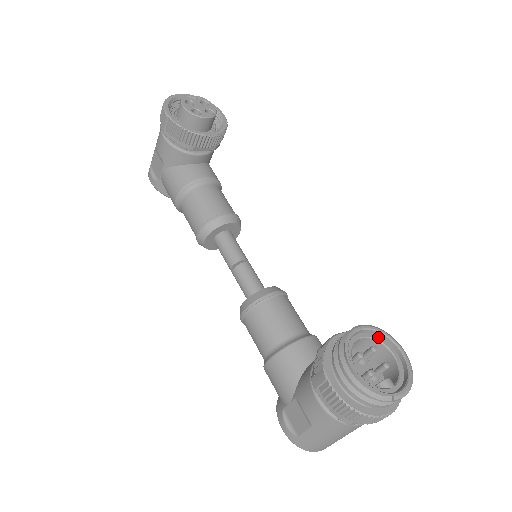
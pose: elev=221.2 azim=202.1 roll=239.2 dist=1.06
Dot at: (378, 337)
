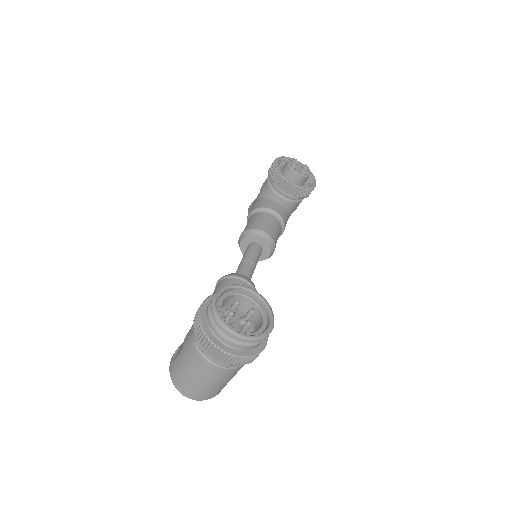
Dot at: (264, 310)
